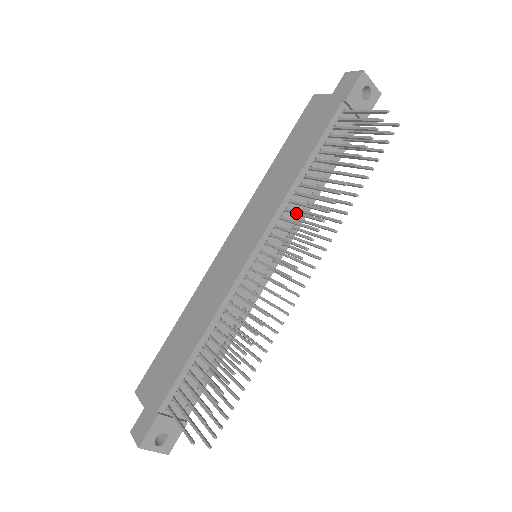
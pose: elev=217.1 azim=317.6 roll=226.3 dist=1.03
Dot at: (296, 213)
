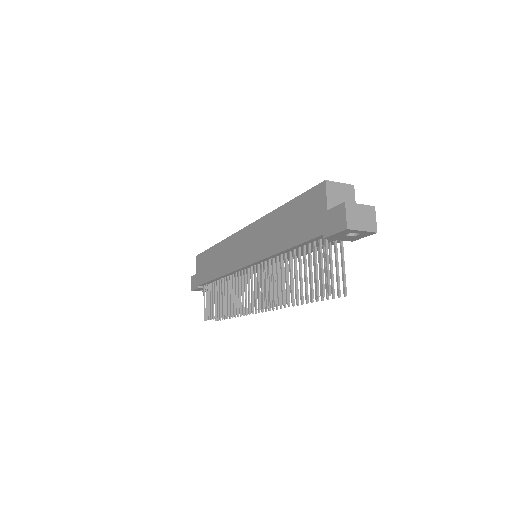
Dot at: occluded
